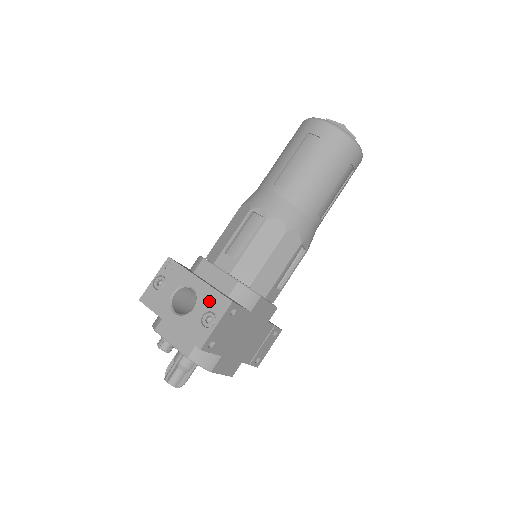
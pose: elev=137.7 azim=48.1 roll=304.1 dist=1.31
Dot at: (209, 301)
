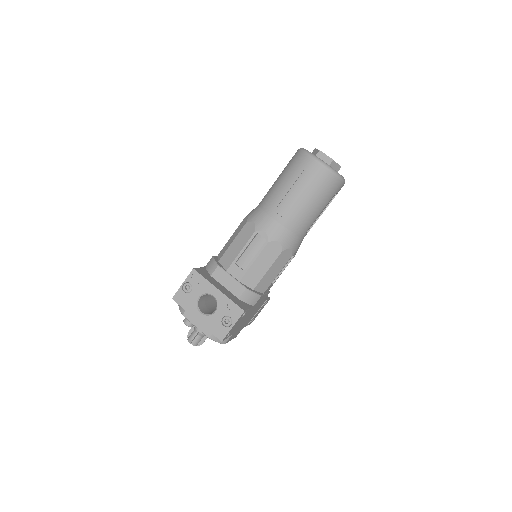
Dot at: (227, 308)
